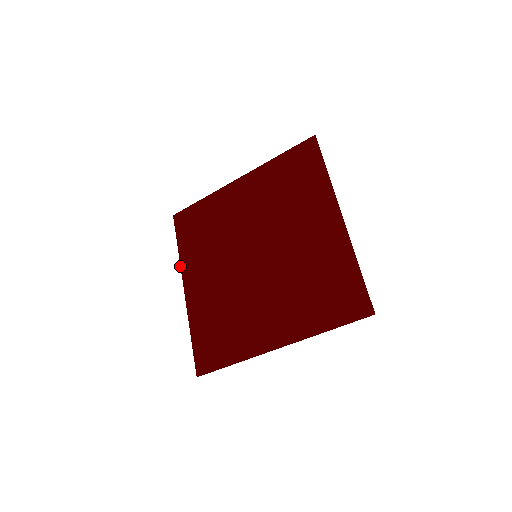
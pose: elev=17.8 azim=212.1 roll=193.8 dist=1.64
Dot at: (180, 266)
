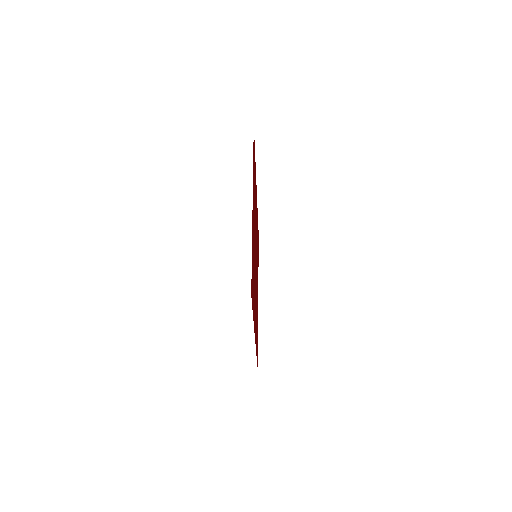
Dot at: occluded
